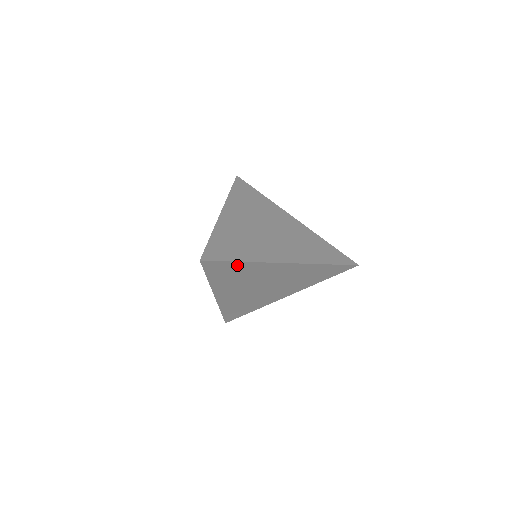
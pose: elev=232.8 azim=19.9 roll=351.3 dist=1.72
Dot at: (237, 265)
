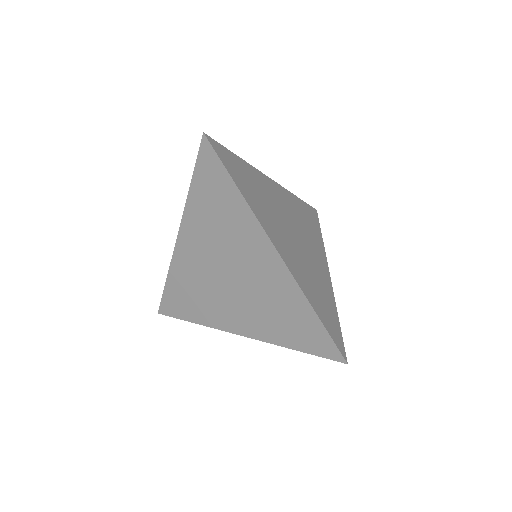
Dot at: (230, 190)
